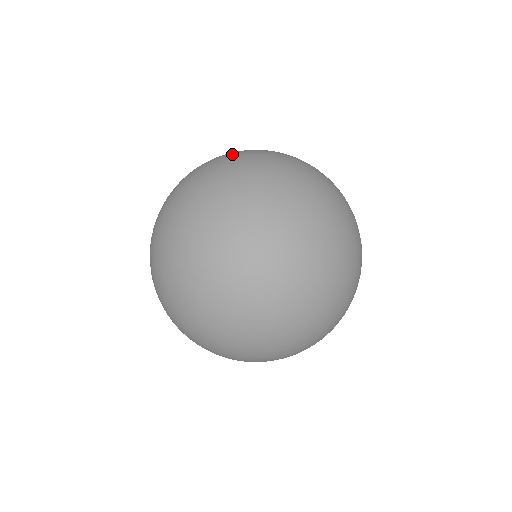
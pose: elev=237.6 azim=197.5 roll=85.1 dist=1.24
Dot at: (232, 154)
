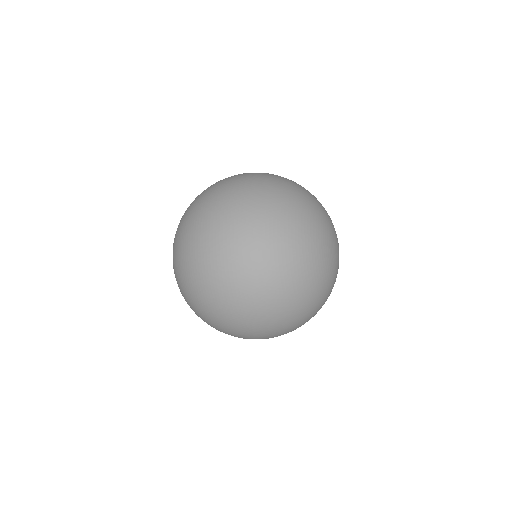
Dot at: (320, 238)
